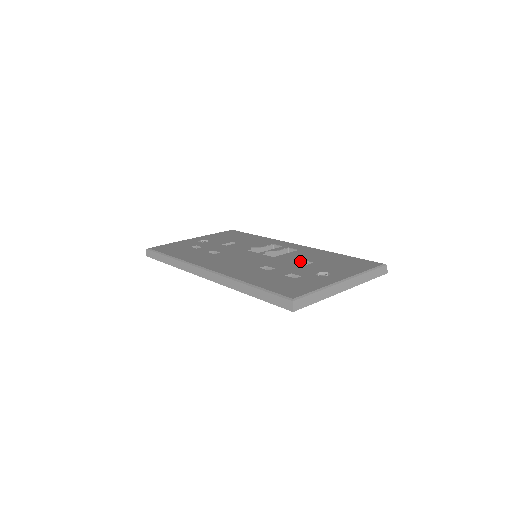
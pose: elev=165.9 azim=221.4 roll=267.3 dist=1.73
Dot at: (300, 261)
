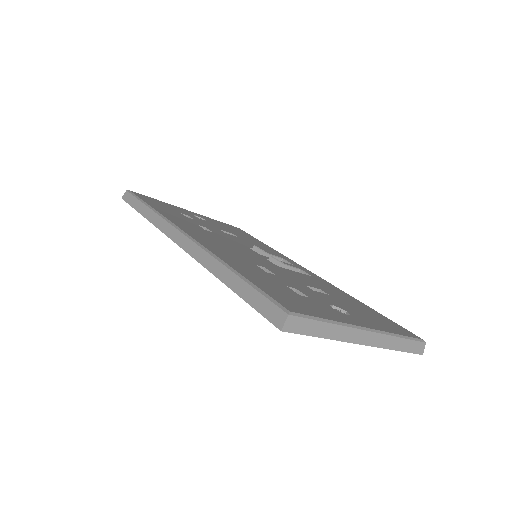
Dot at: (311, 285)
